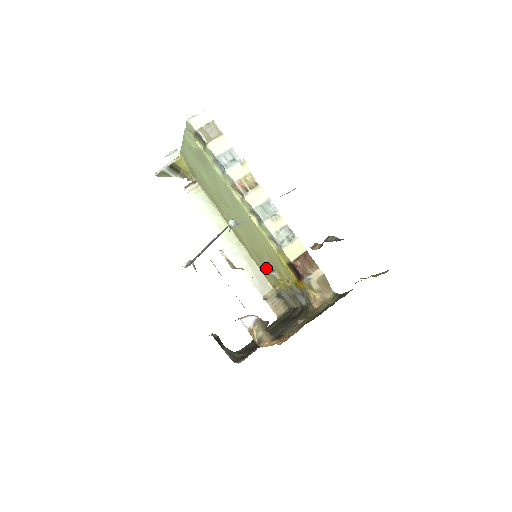
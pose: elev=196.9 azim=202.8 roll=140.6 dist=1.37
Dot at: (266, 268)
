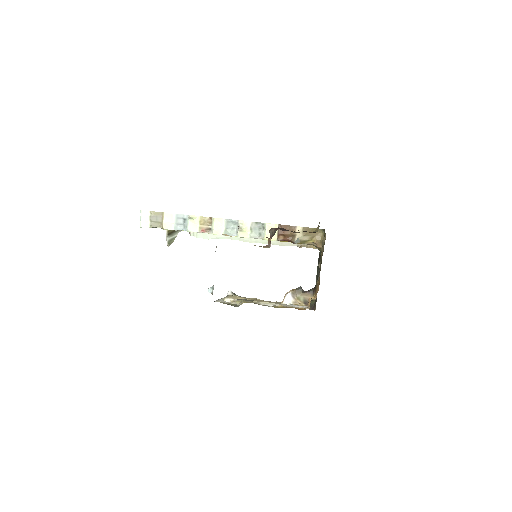
Dot at: occluded
